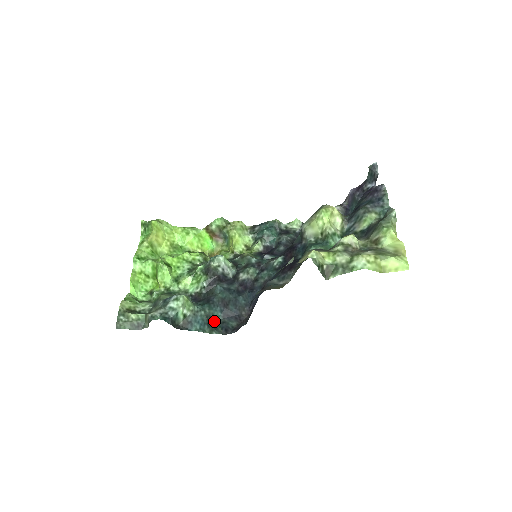
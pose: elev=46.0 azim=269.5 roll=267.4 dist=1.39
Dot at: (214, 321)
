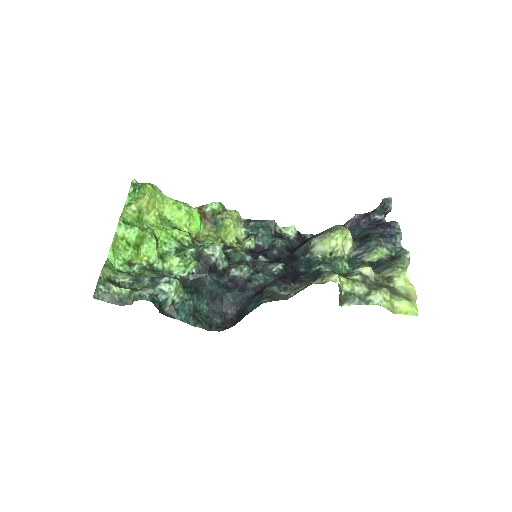
Dot at: (198, 313)
